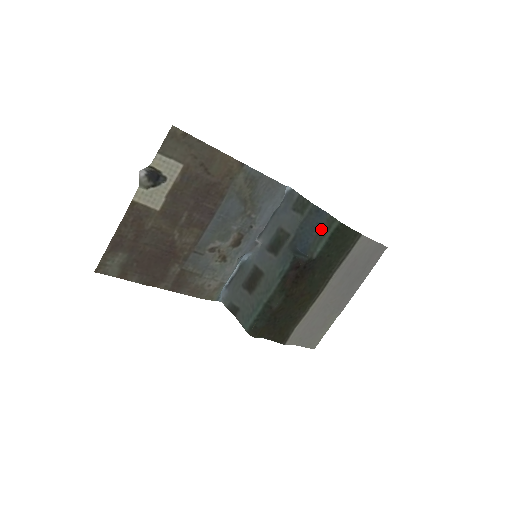
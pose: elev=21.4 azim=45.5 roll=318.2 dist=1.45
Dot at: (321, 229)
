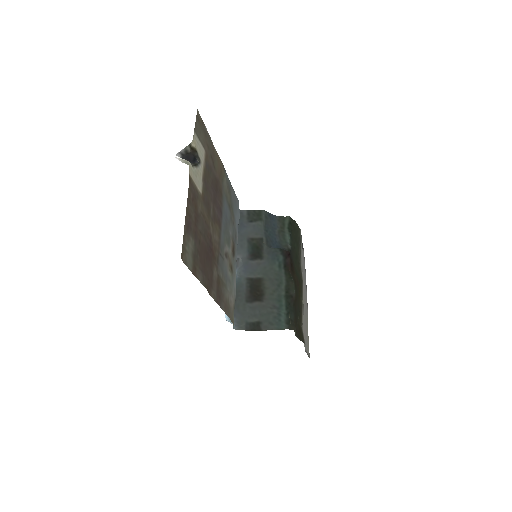
Dot at: (279, 228)
